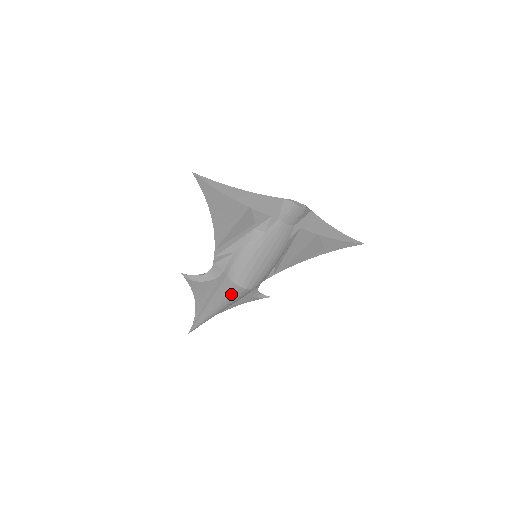
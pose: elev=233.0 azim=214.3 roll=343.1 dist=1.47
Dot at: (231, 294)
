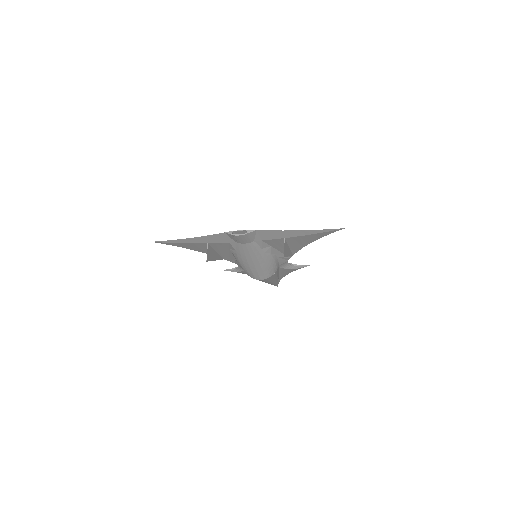
Dot at: occluded
